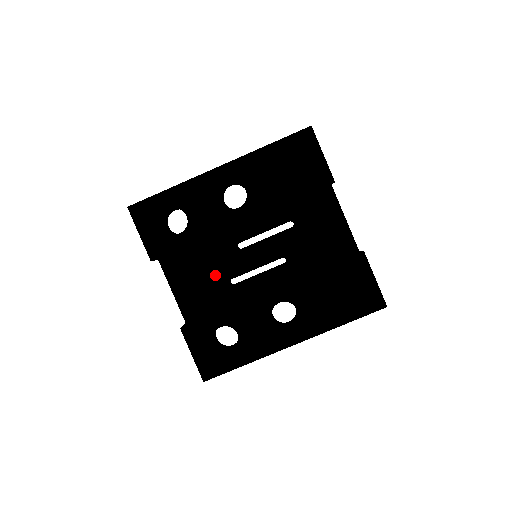
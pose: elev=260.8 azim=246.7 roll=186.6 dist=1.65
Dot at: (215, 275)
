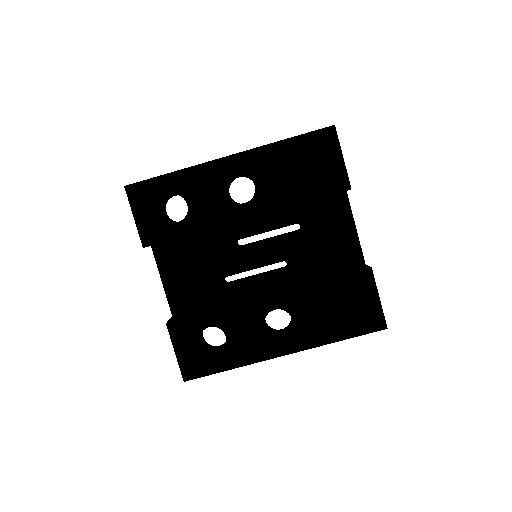
Dot at: (210, 270)
